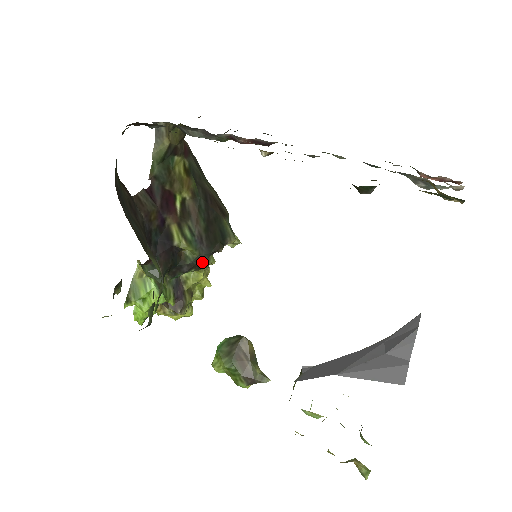
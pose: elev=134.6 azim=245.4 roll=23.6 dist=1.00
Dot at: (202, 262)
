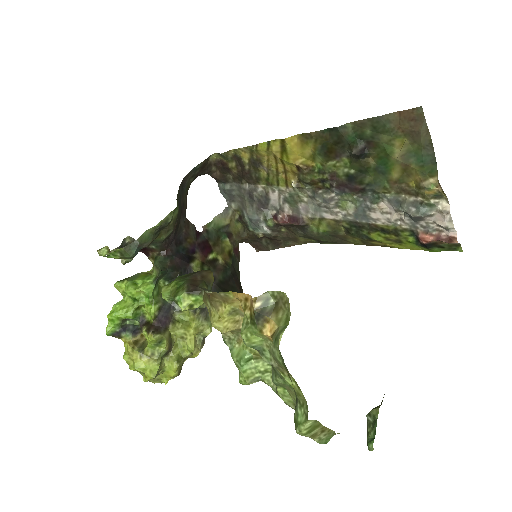
Dot at: occluded
